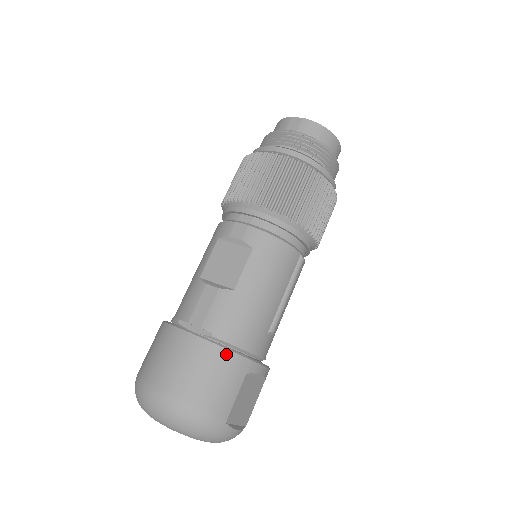
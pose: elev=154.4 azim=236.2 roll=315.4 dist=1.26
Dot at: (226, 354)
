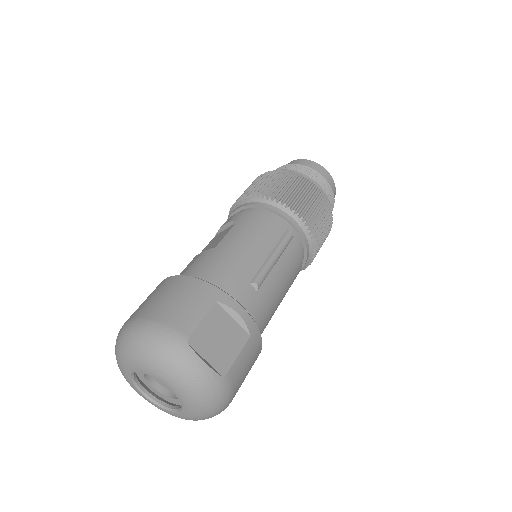
Dot at: (195, 282)
